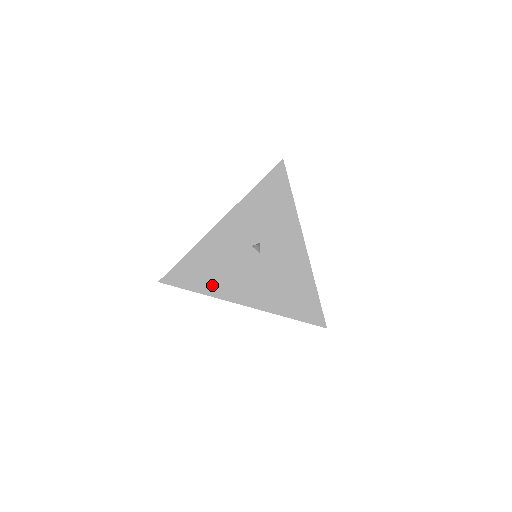
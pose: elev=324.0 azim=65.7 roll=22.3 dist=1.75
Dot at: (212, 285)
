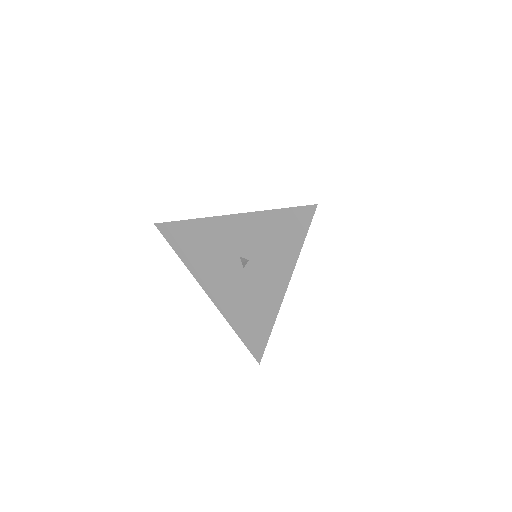
Dot at: (192, 260)
